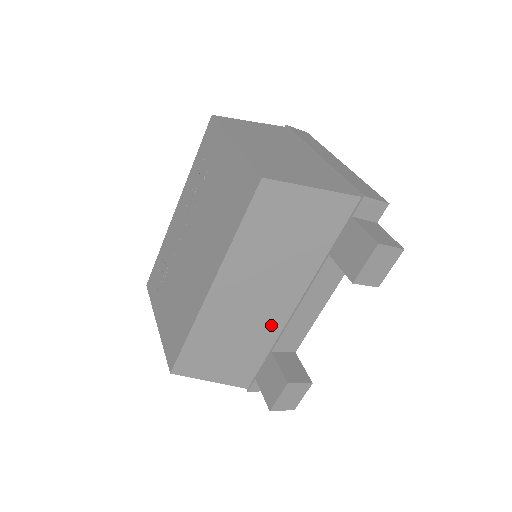
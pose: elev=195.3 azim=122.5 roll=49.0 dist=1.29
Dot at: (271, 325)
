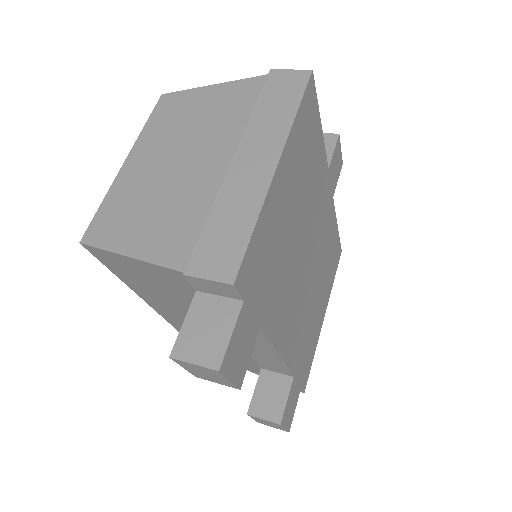
Dot at: occluded
